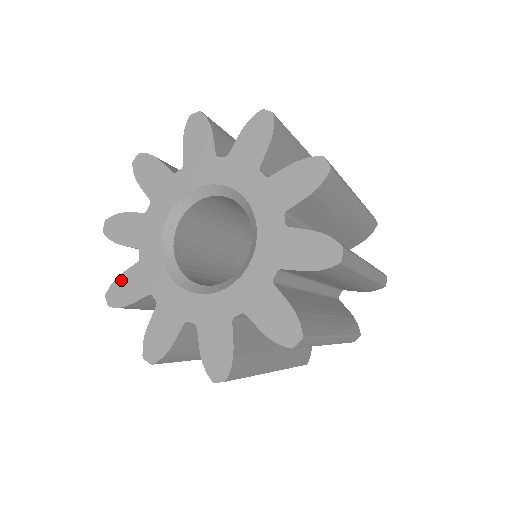
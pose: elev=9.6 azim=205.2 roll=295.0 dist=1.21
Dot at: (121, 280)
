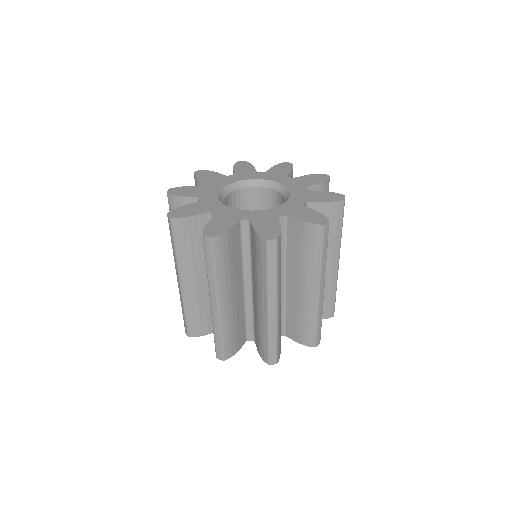
Dot at: (210, 225)
